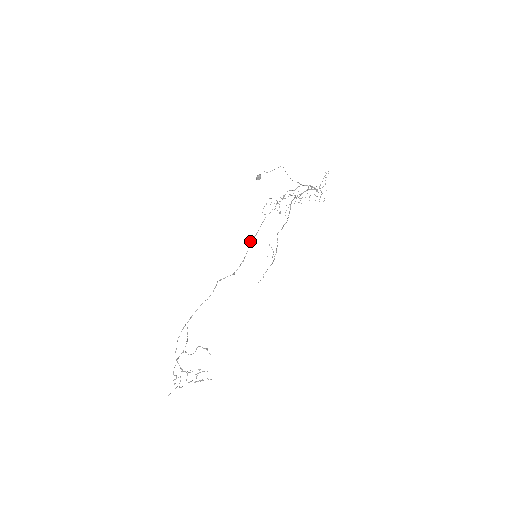
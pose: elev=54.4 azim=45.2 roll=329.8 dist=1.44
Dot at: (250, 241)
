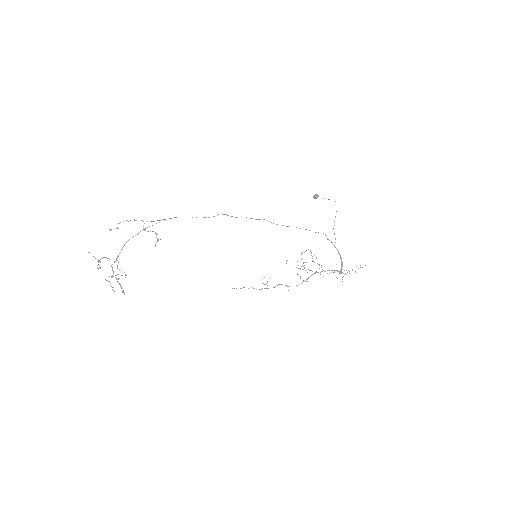
Dot at: occluded
